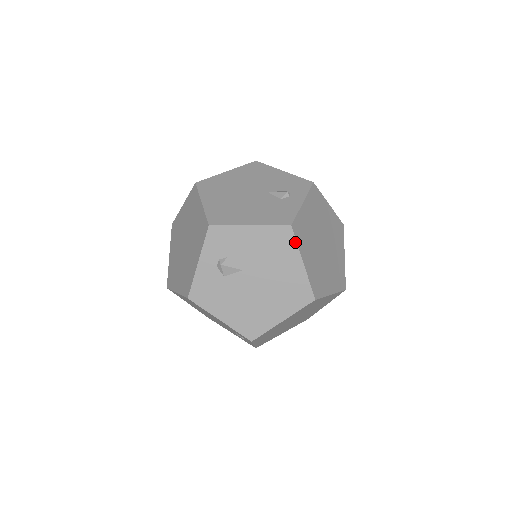
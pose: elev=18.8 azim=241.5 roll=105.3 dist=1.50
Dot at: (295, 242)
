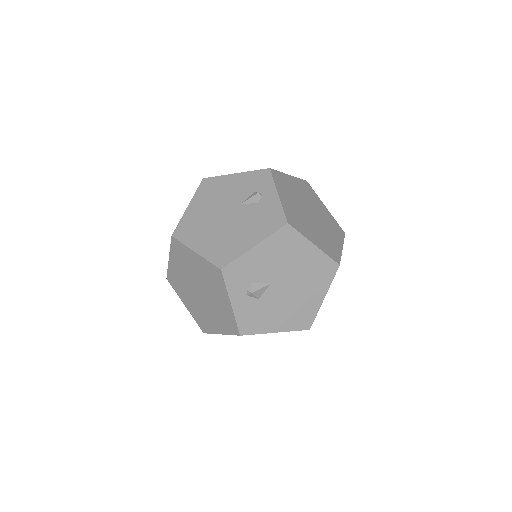
Dot at: (298, 234)
